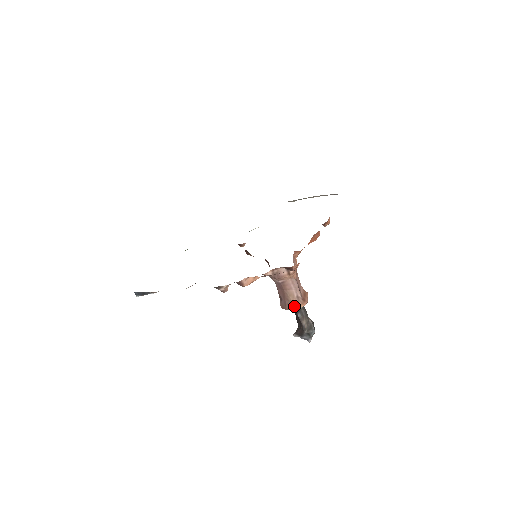
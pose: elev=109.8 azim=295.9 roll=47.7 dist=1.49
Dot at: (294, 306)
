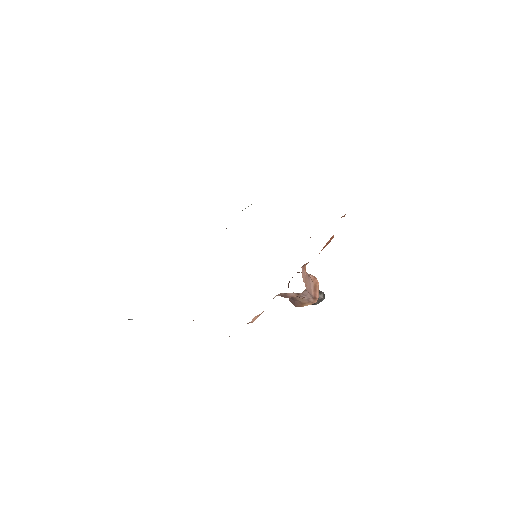
Dot at: (304, 305)
